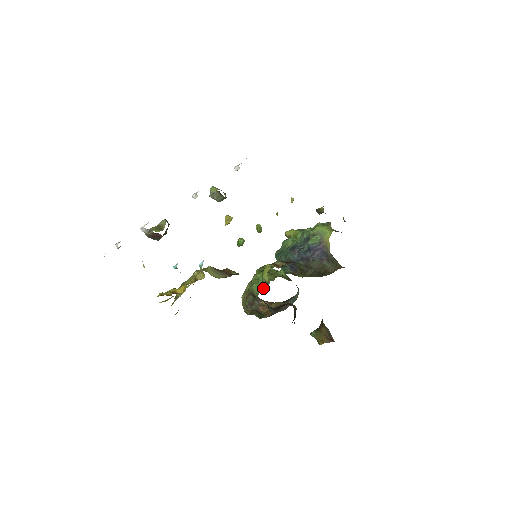
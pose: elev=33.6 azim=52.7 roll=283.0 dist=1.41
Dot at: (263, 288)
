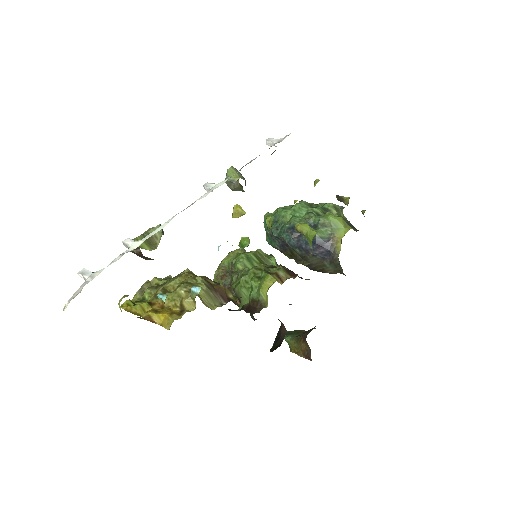
Dot at: (258, 311)
